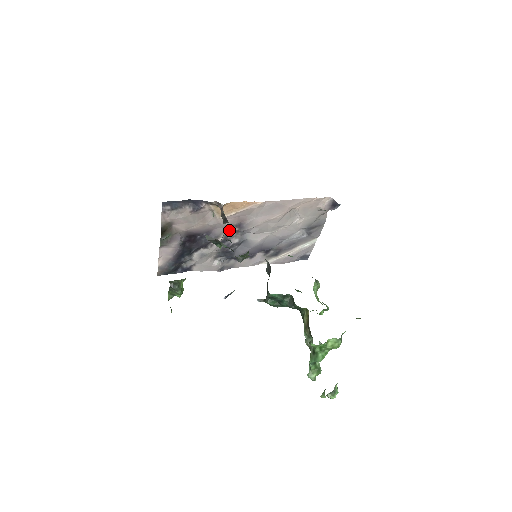
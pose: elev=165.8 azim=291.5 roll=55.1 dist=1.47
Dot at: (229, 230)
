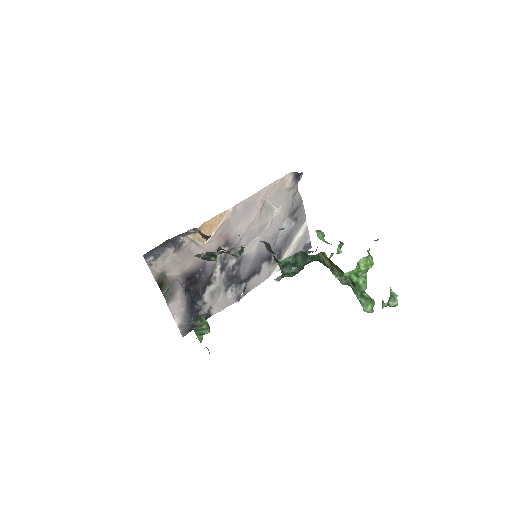
Dot at: (221, 254)
